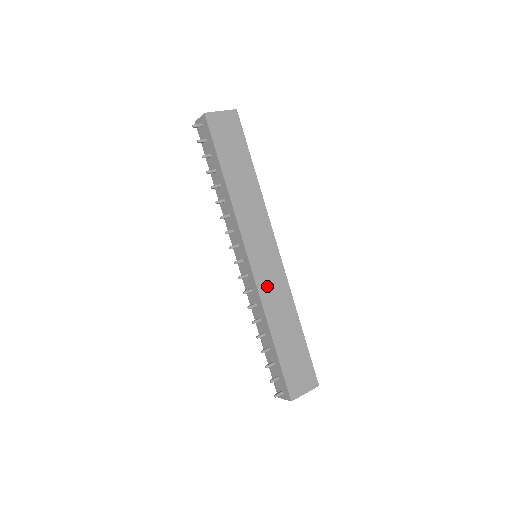
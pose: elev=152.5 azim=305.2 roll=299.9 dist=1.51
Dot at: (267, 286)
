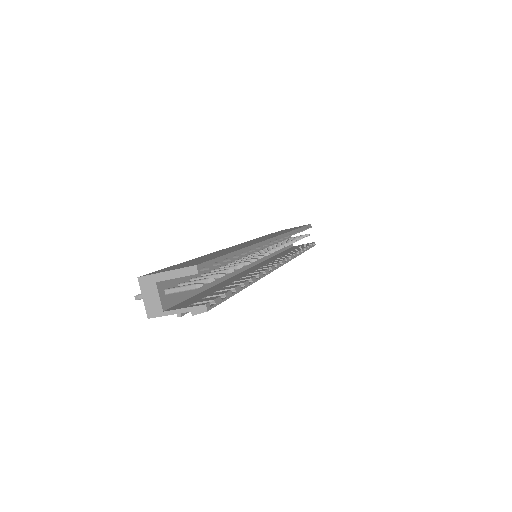
Dot at: occluded
